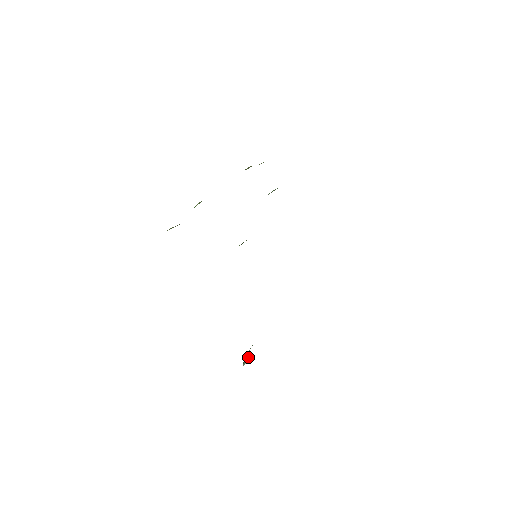
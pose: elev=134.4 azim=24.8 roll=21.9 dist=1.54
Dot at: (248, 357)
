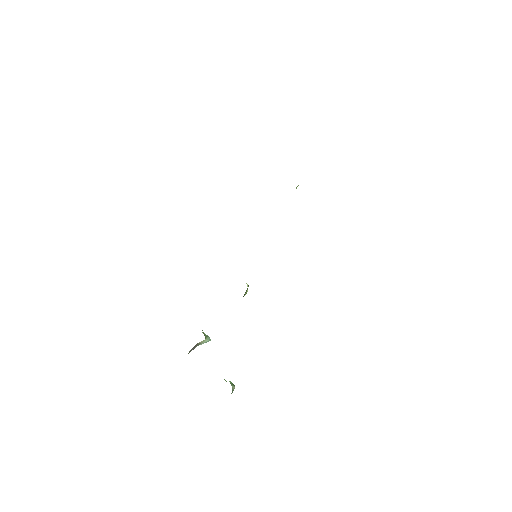
Dot at: (206, 340)
